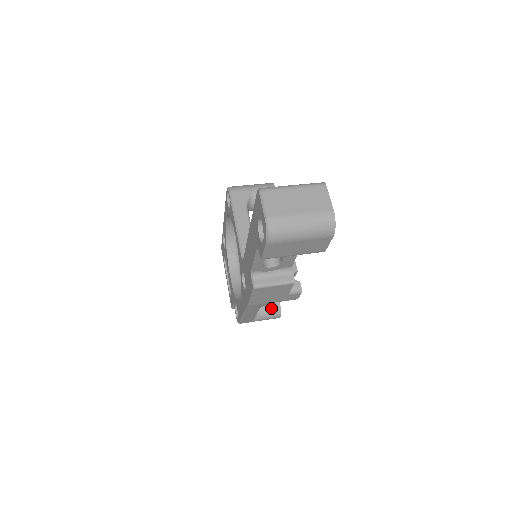
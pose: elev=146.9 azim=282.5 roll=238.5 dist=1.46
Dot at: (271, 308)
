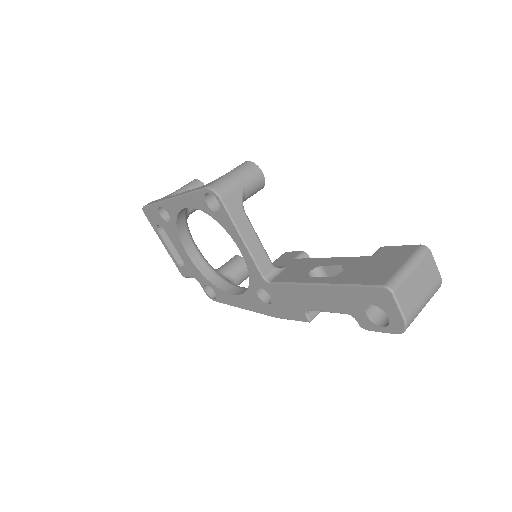
Dot at: (244, 275)
